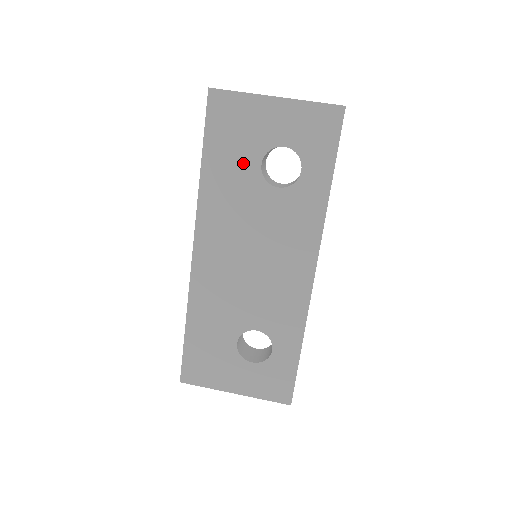
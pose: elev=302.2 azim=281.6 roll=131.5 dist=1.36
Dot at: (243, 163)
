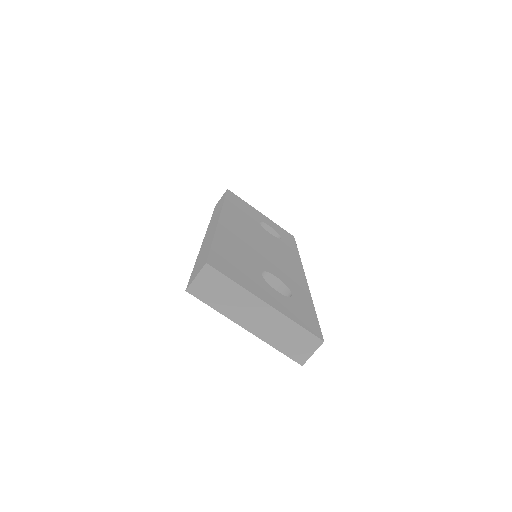
Dot at: occluded
